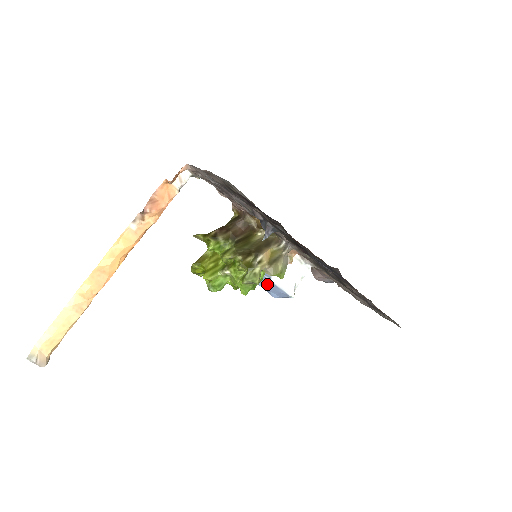
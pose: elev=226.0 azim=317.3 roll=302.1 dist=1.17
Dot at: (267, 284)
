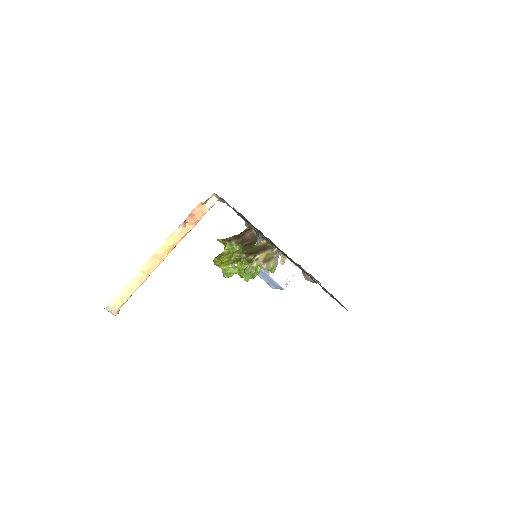
Dot at: (267, 278)
